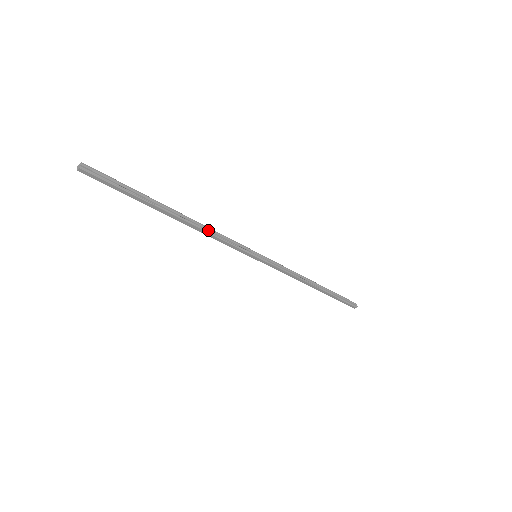
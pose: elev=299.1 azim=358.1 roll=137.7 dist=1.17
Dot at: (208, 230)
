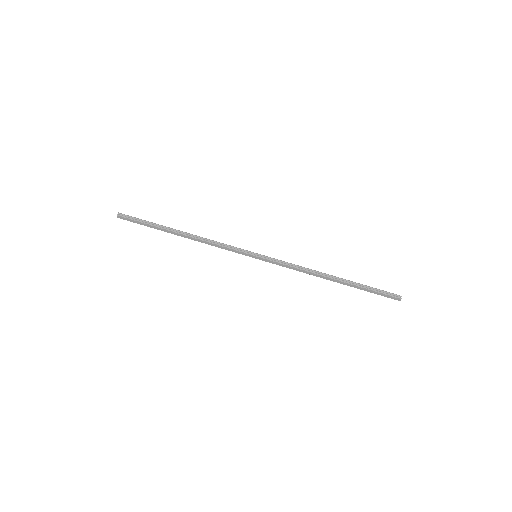
Dot at: (207, 240)
